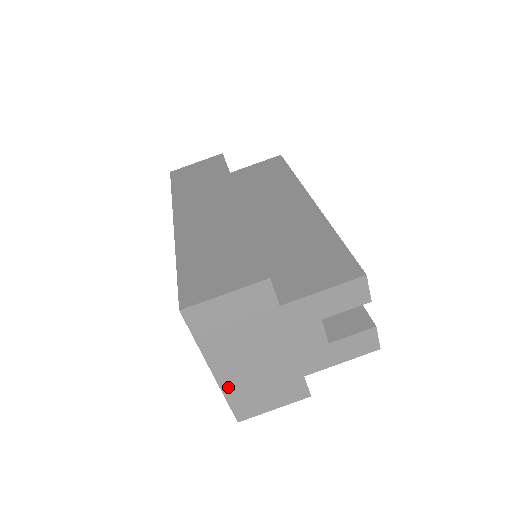
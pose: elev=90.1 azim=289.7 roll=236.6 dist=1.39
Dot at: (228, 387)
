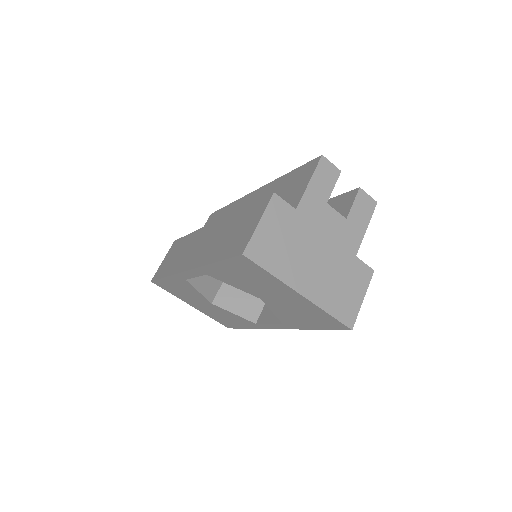
Dot at: (320, 301)
